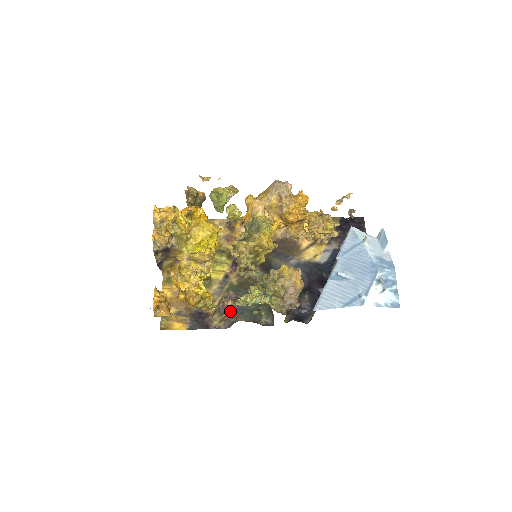
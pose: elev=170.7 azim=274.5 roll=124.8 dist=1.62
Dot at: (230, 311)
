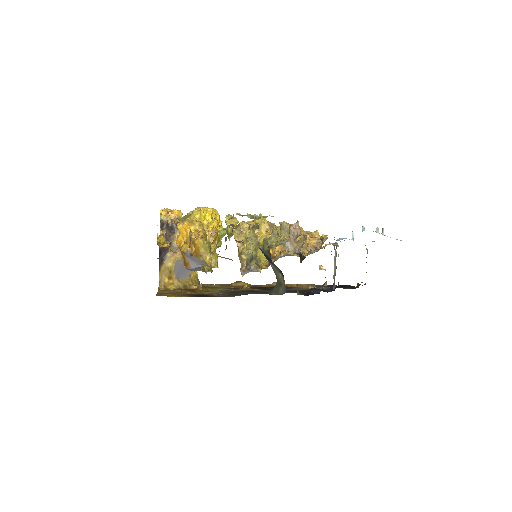
Dot at: (235, 294)
